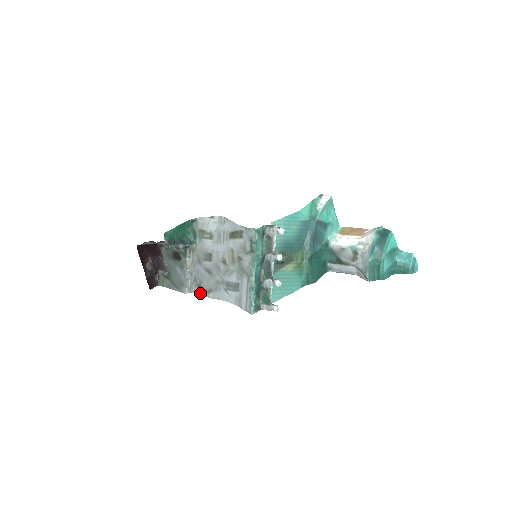
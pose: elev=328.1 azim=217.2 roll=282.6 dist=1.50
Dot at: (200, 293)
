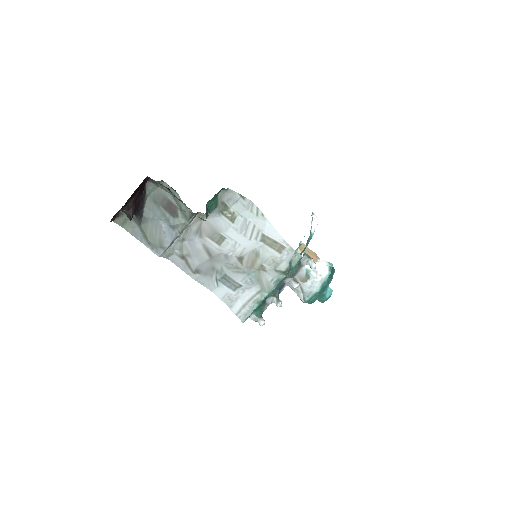
Dot at: (179, 265)
